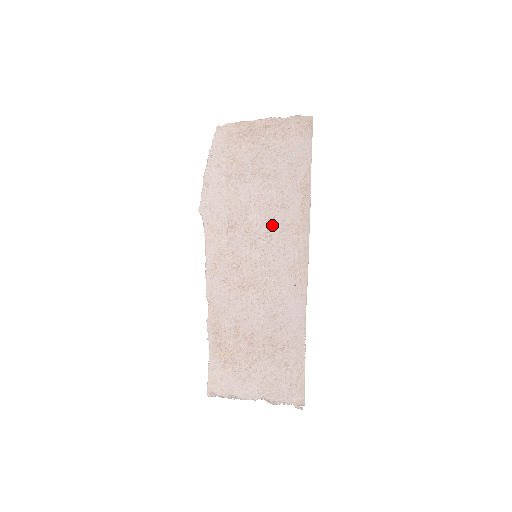
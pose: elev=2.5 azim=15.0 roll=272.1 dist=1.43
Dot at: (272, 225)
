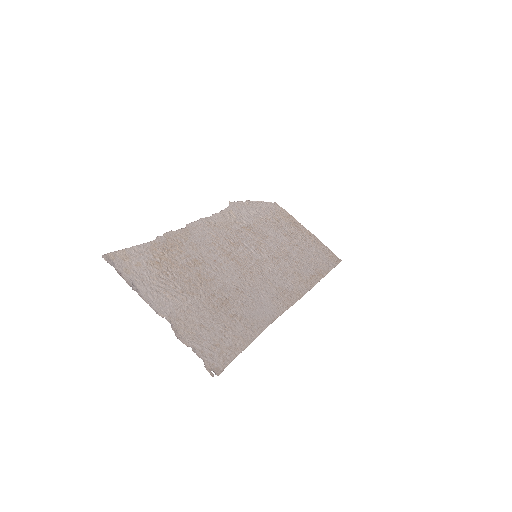
Dot at: (282, 260)
